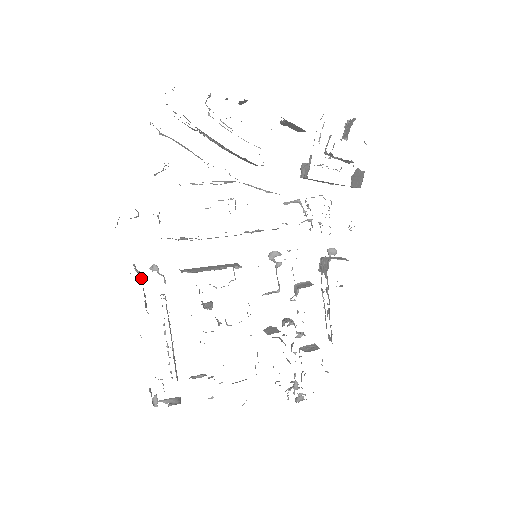
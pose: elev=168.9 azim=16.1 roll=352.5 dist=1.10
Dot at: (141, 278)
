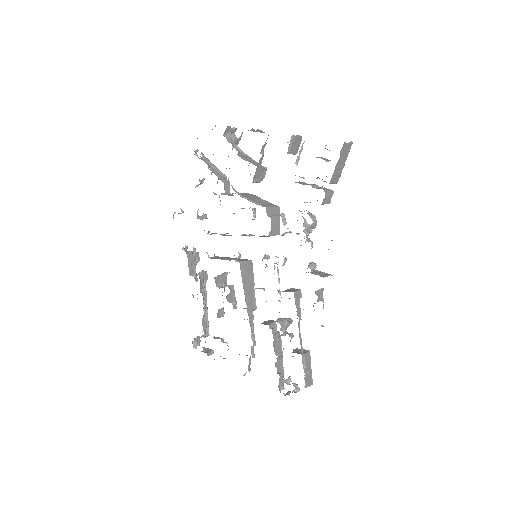
Dot at: (189, 255)
